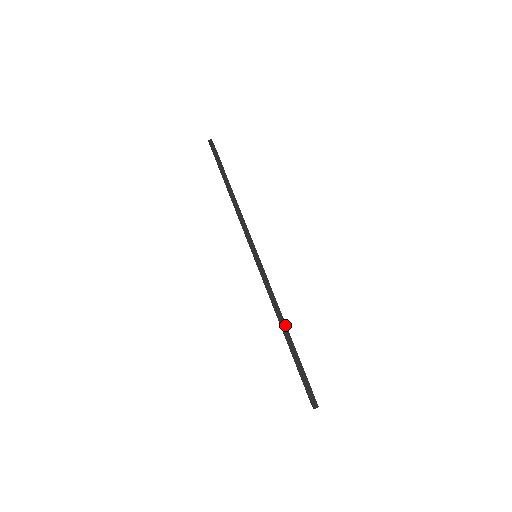
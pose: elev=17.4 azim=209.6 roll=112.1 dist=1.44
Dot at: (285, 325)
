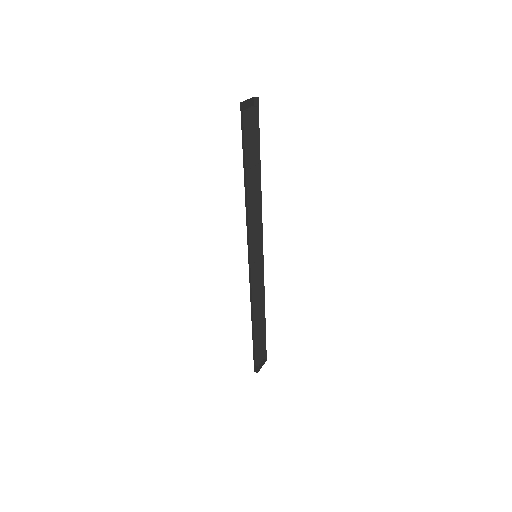
Dot at: (256, 322)
